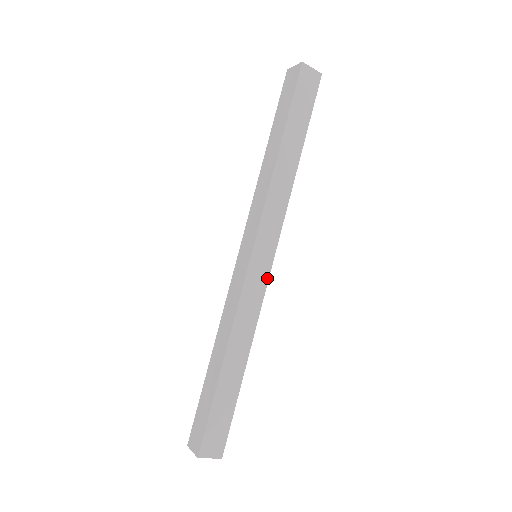
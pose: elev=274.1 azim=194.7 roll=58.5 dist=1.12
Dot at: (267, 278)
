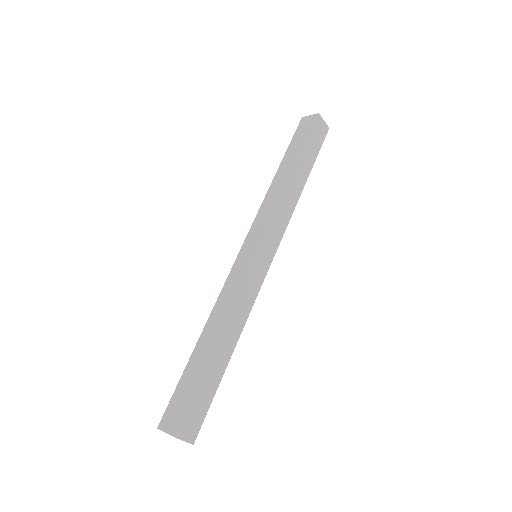
Dot at: (264, 276)
